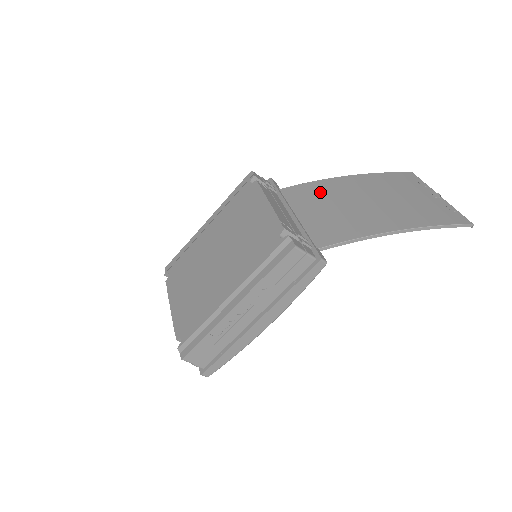
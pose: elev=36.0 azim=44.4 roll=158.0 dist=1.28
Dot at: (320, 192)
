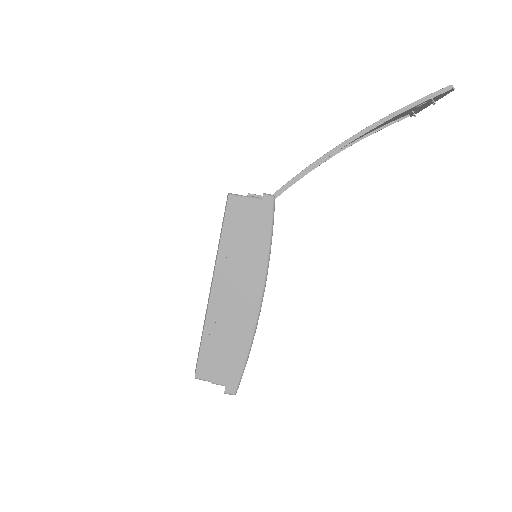
Dot at: occluded
